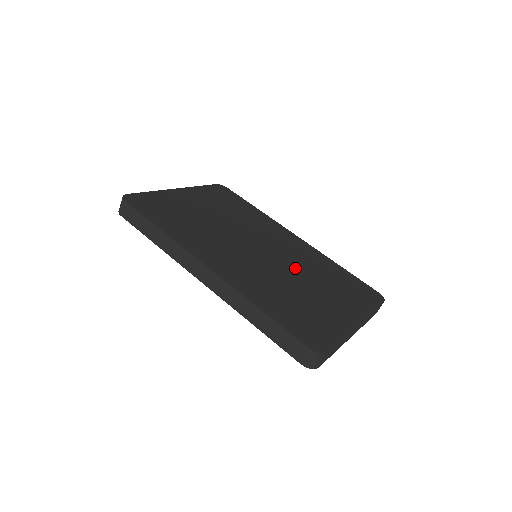
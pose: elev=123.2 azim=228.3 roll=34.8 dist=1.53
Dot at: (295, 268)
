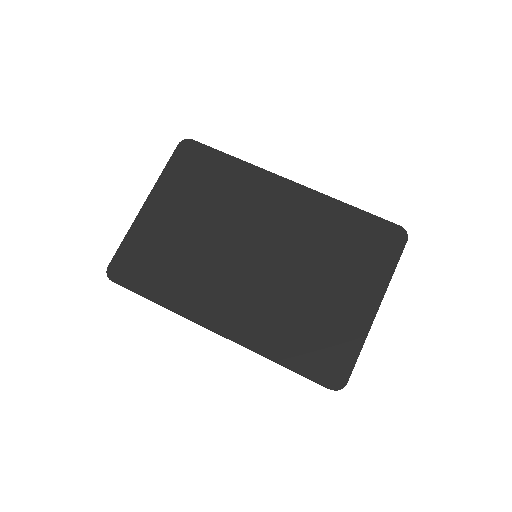
Dot at: (299, 259)
